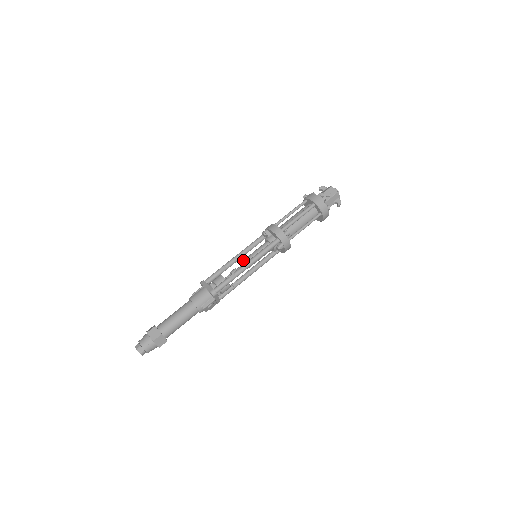
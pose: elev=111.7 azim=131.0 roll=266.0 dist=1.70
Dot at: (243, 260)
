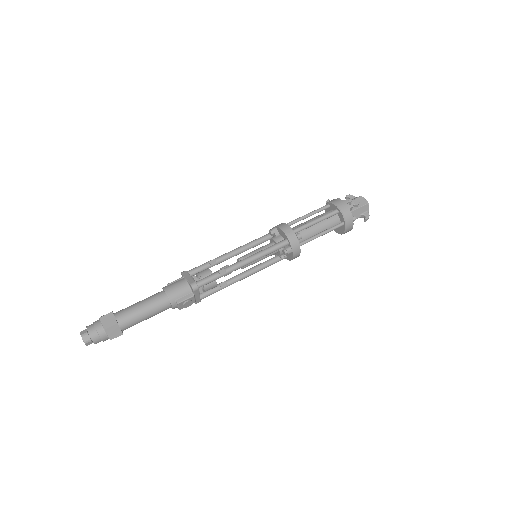
Dot at: occluded
